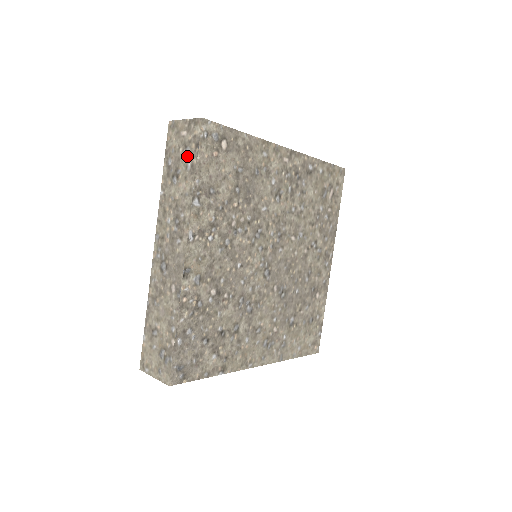
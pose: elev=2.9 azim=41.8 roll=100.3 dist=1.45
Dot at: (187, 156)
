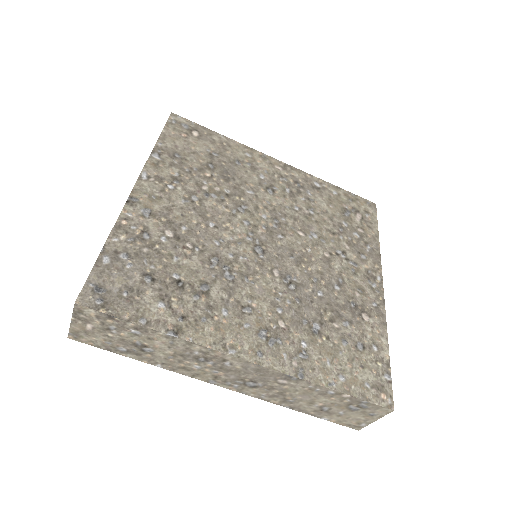
Dot at: occluded
